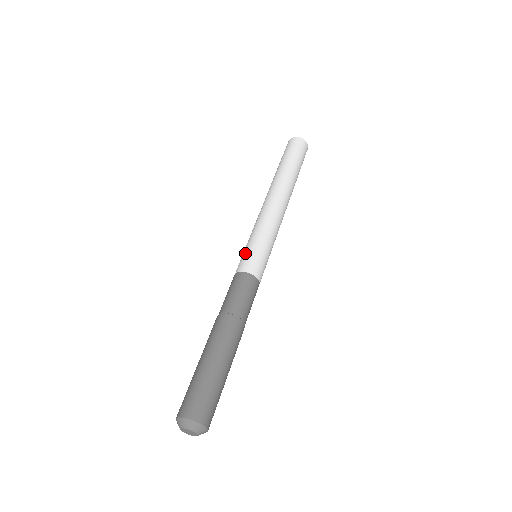
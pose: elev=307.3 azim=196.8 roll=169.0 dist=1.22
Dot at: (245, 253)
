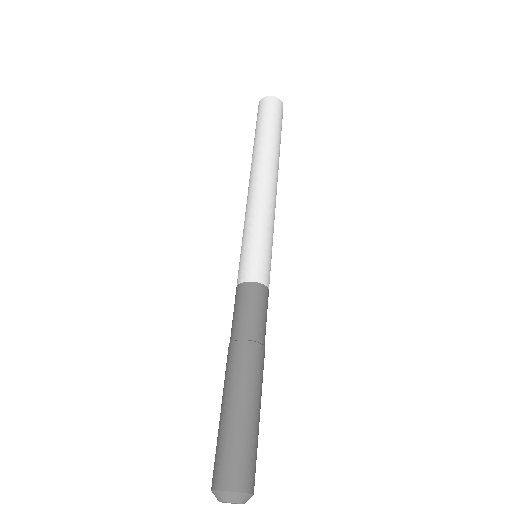
Dot at: (243, 256)
